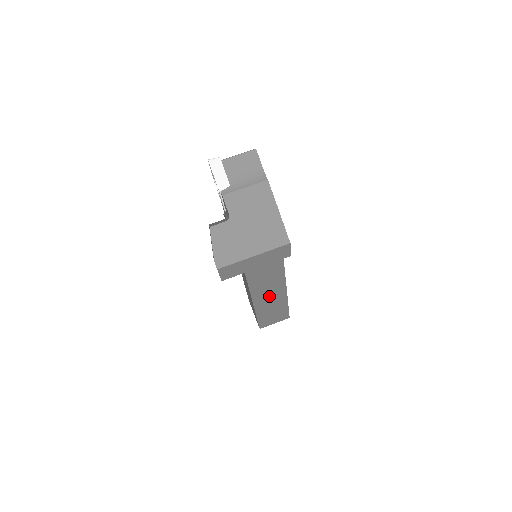
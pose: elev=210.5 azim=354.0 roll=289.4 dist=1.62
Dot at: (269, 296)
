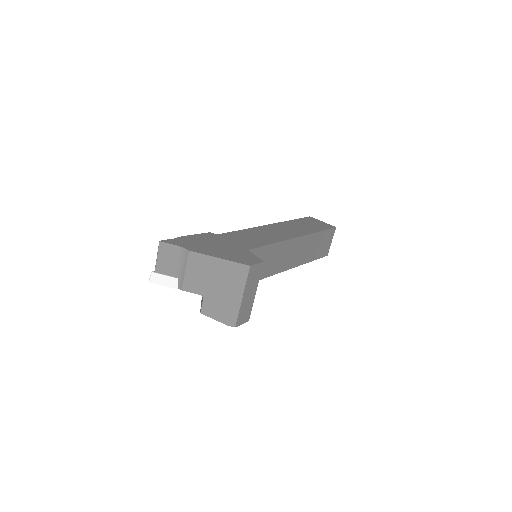
Dot at: (299, 252)
